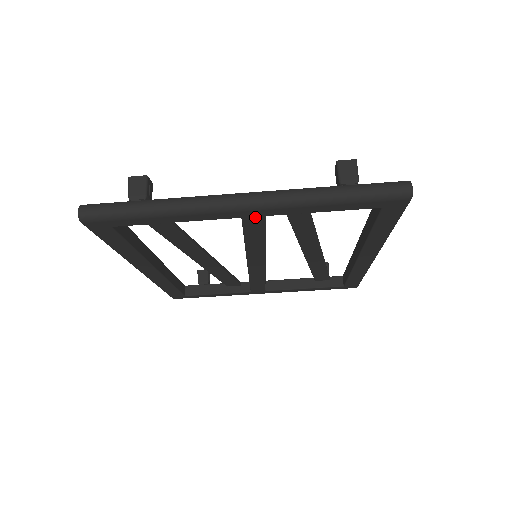
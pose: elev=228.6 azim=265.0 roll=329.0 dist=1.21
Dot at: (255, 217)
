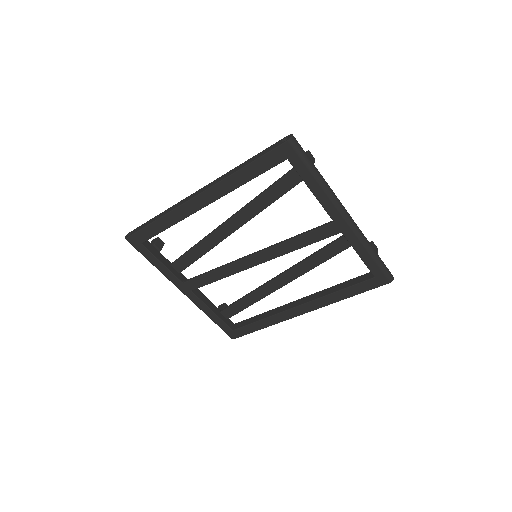
Dot at: (338, 228)
